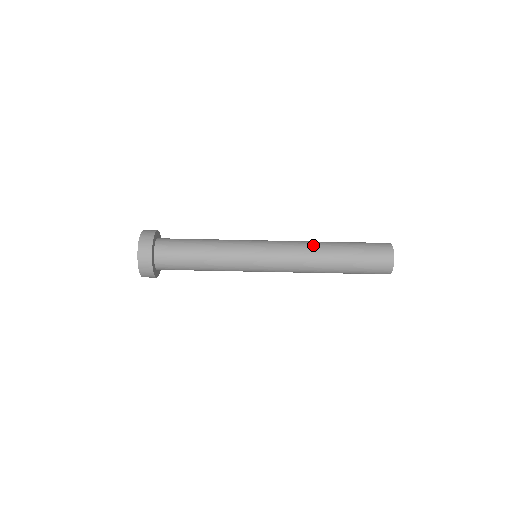
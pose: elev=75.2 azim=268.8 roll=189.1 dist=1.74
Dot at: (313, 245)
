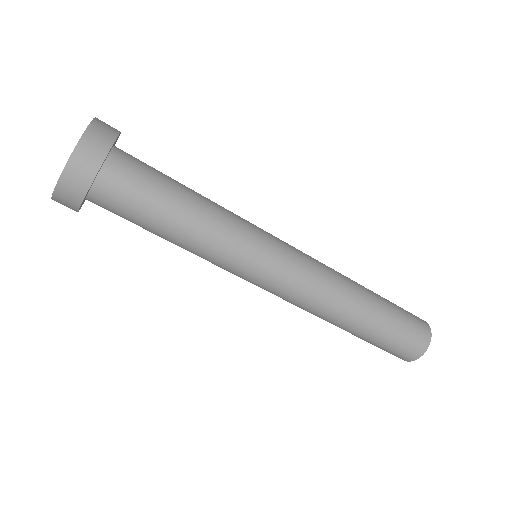
Dot at: (344, 283)
